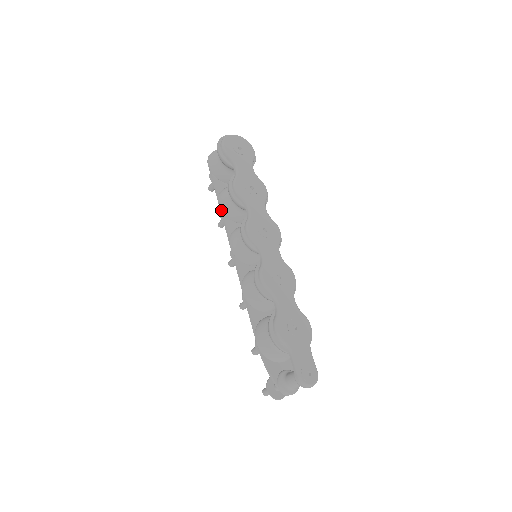
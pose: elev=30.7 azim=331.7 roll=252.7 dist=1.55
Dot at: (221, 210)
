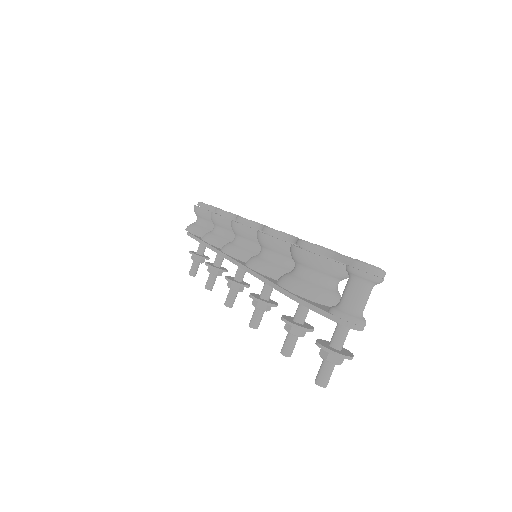
Dot at: occluded
